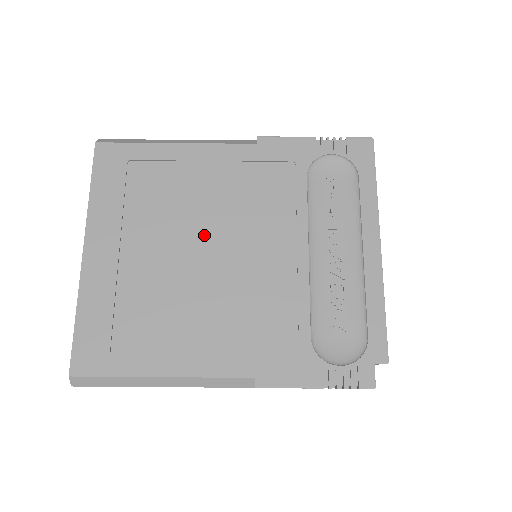
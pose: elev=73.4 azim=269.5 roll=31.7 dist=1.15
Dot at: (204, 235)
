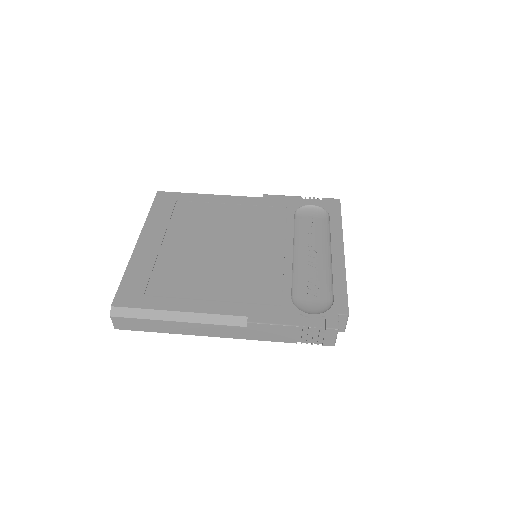
Dot at: (221, 238)
